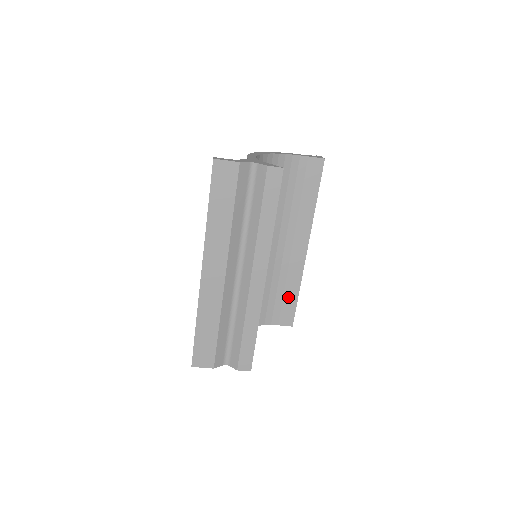
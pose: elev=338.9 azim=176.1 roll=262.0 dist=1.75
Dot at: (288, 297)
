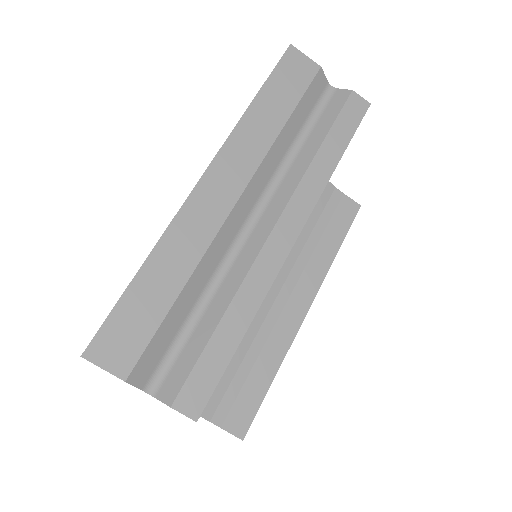
Dot at: (255, 380)
